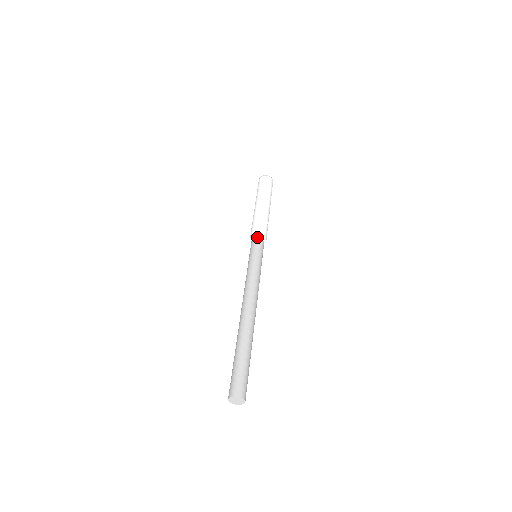
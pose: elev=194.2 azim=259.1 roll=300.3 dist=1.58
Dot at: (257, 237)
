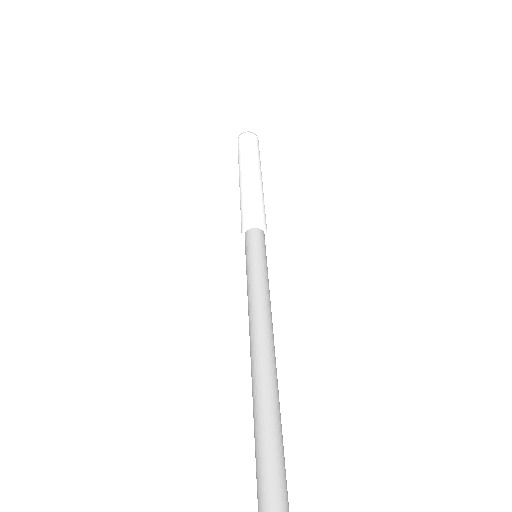
Dot at: (256, 226)
